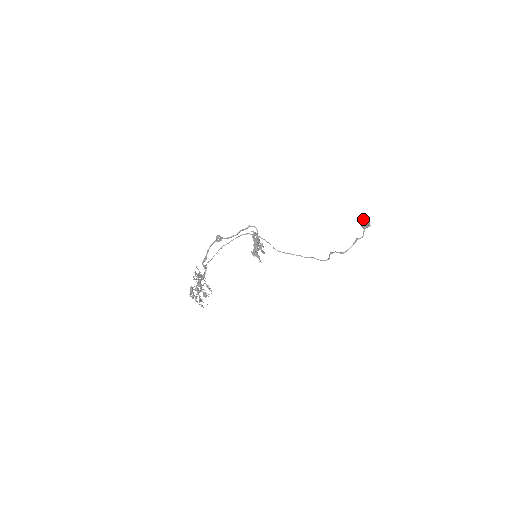
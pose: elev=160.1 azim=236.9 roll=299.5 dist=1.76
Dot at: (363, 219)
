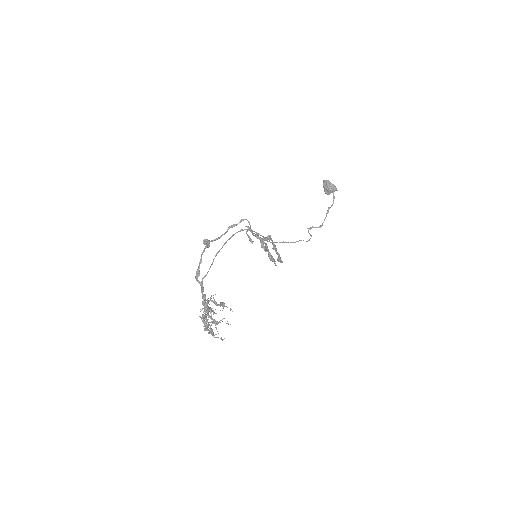
Dot at: (329, 184)
